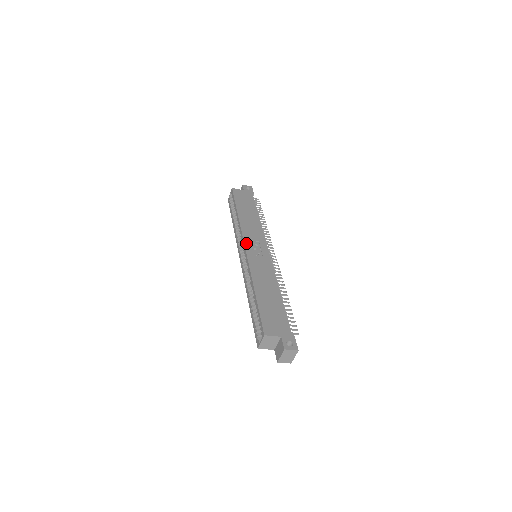
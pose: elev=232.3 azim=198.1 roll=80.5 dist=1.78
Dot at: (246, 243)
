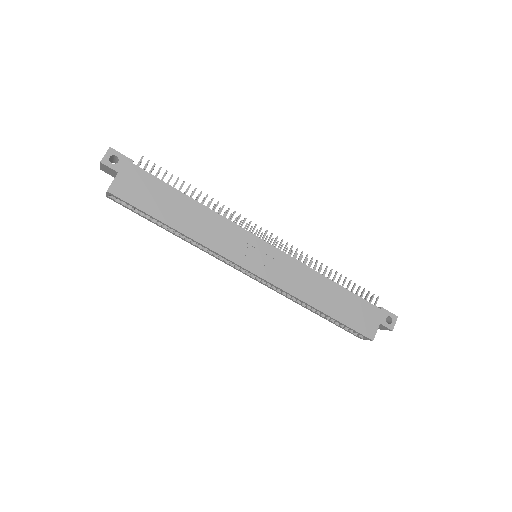
Dot at: (244, 265)
